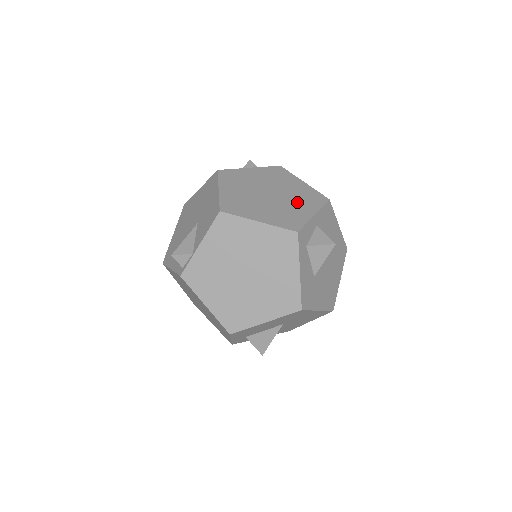
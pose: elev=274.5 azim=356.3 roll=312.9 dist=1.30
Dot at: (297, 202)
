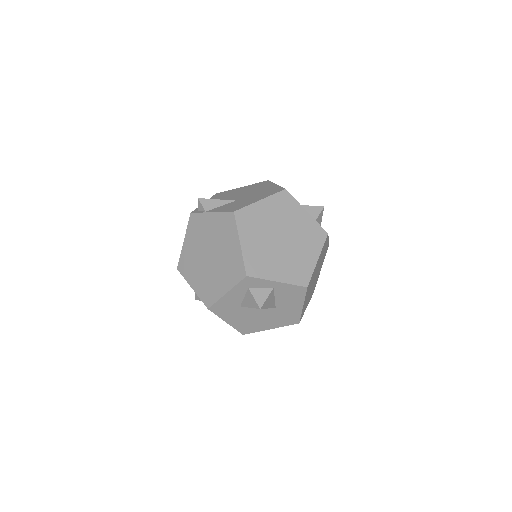
Dot at: (285, 263)
